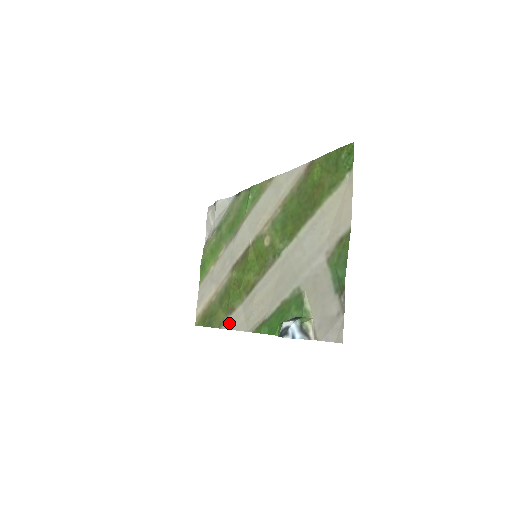
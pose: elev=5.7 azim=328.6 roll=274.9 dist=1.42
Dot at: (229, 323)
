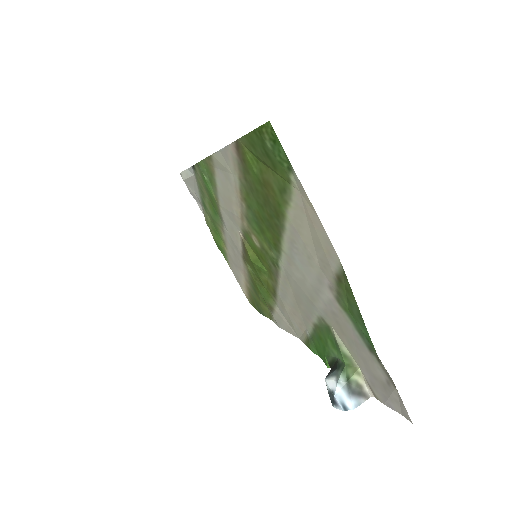
Dot at: (276, 322)
